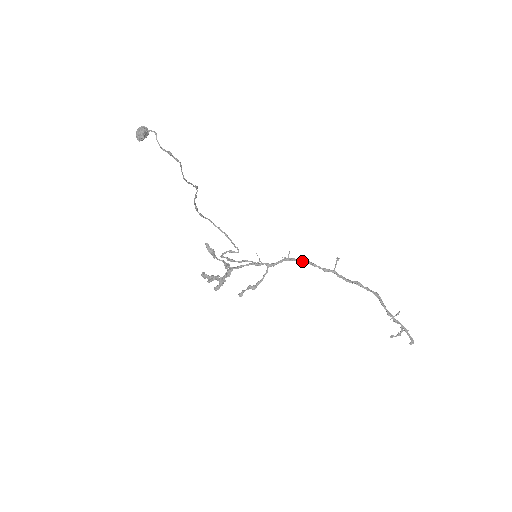
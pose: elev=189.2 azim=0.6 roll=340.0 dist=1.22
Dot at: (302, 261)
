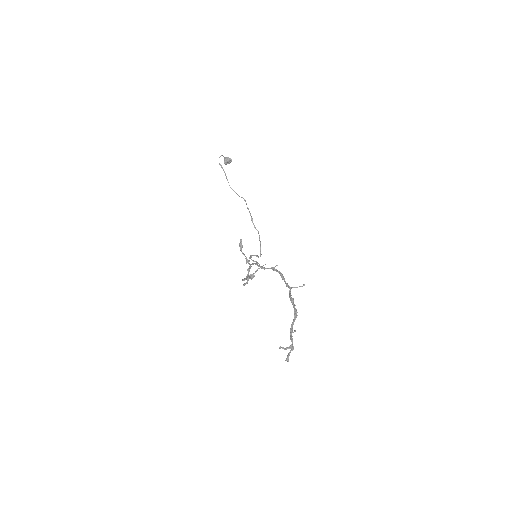
Dot at: (279, 272)
